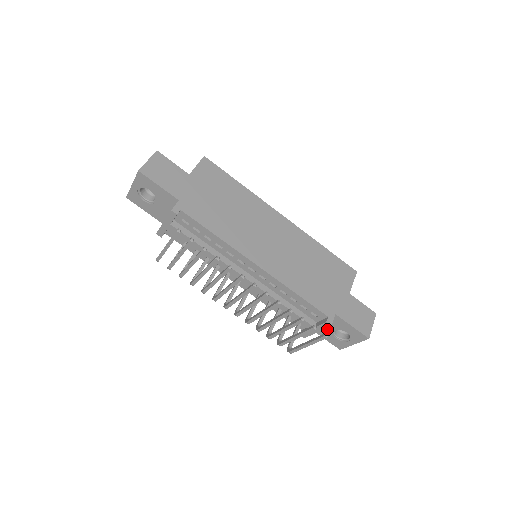
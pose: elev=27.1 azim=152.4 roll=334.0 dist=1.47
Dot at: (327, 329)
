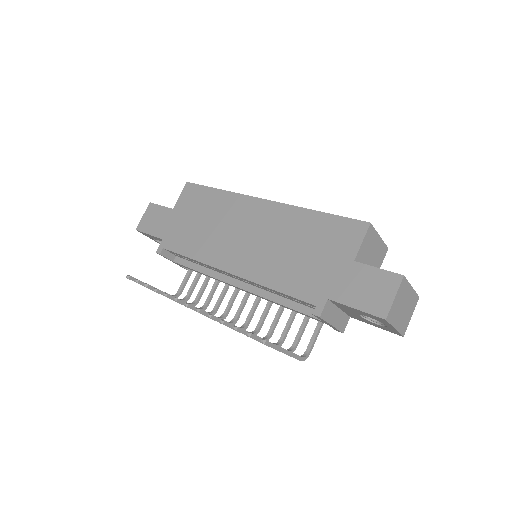
Dot at: (356, 316)
